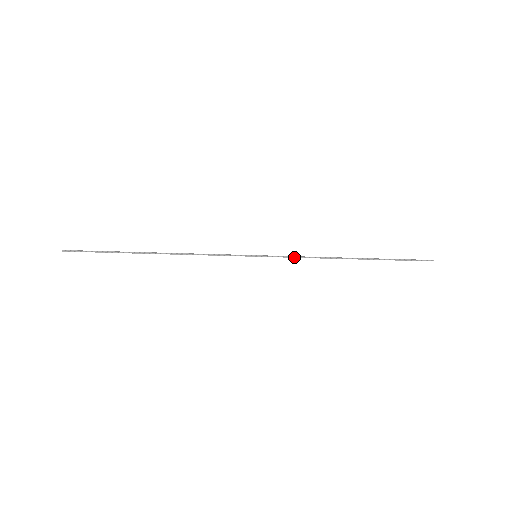
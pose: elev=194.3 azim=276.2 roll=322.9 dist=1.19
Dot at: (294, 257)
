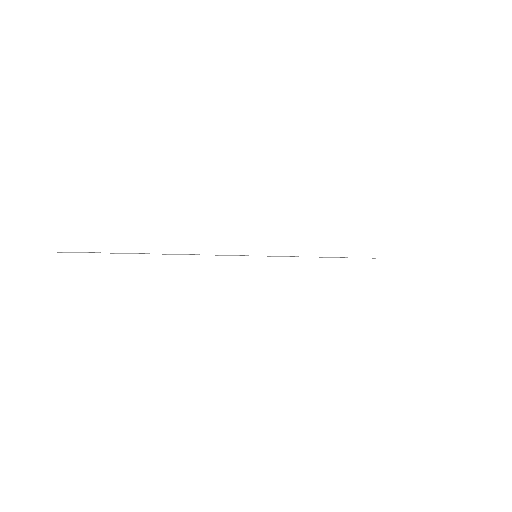
Dot at: occluded
